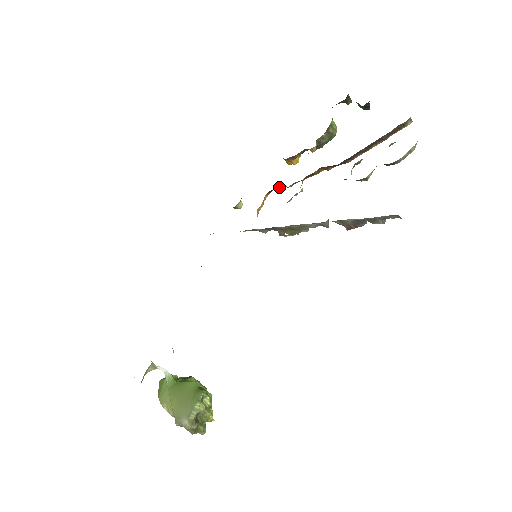
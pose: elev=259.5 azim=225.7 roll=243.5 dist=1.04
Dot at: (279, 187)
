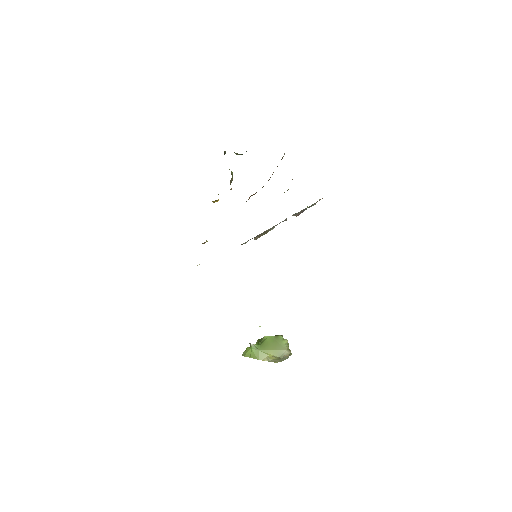
Dot at: occluded
